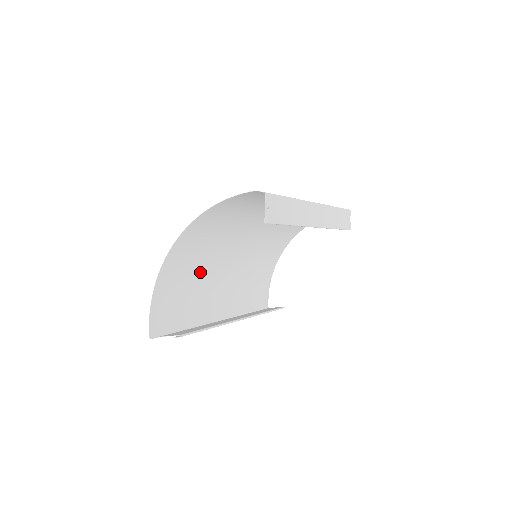
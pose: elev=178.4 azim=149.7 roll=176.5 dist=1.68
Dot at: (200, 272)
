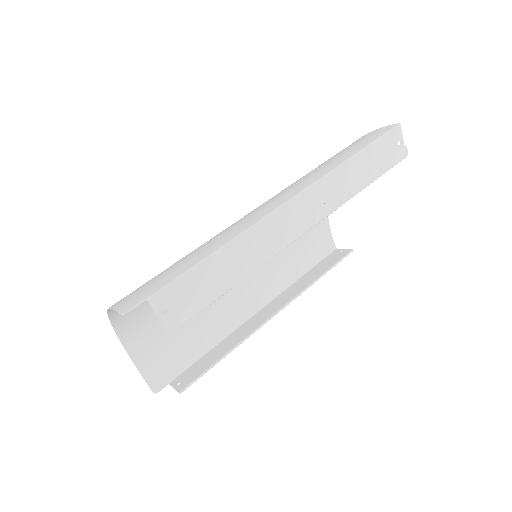
Dot at: occluded
